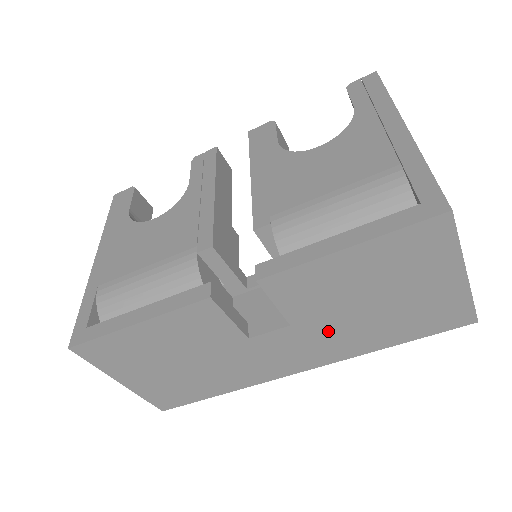
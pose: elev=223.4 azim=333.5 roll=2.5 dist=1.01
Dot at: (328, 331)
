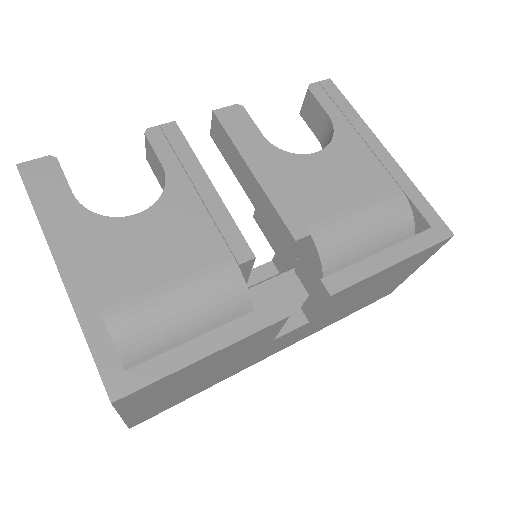
Dot at: (323, 320)
